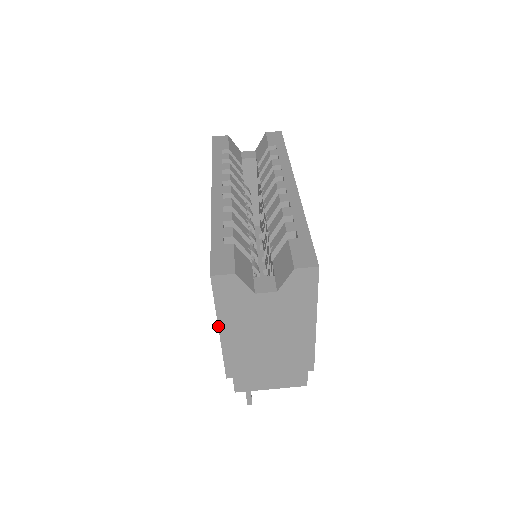
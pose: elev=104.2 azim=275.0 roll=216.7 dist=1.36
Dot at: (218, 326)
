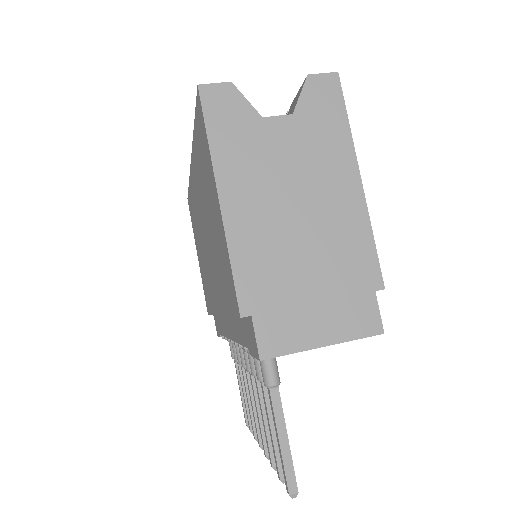
Dot at: (216, 184)
